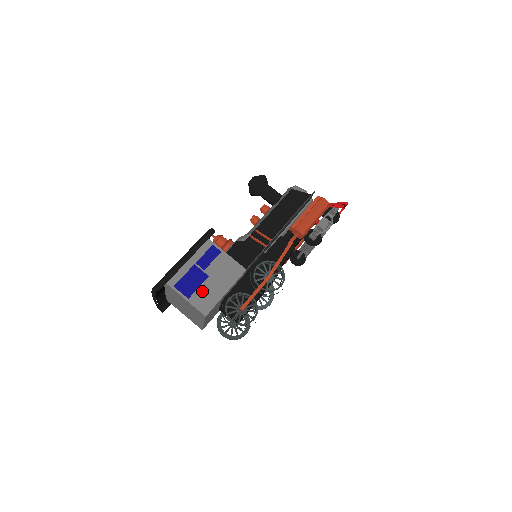
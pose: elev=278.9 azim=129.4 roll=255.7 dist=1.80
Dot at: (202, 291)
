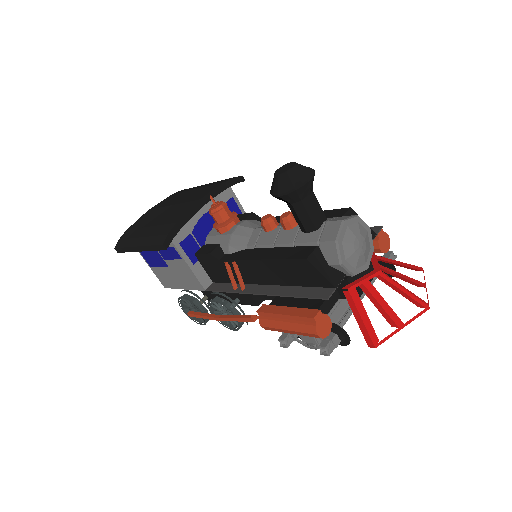
Dot at: (162, 271)
